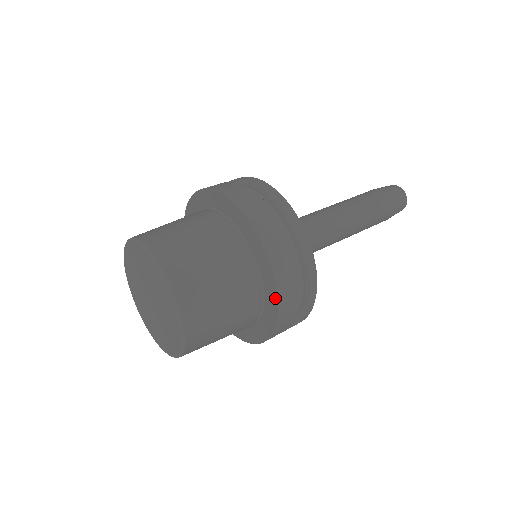
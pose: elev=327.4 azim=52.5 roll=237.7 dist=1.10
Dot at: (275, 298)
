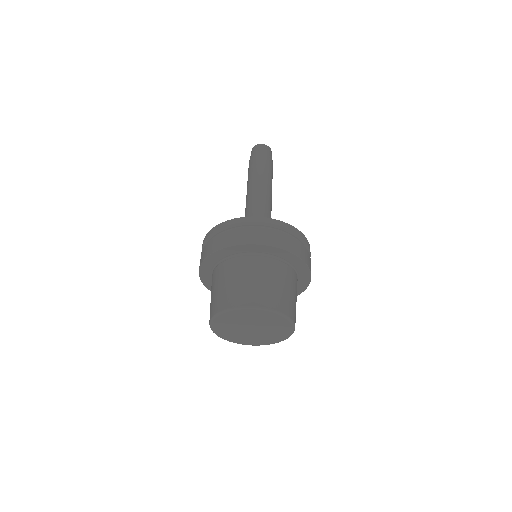
Dot at: (300, 293)
